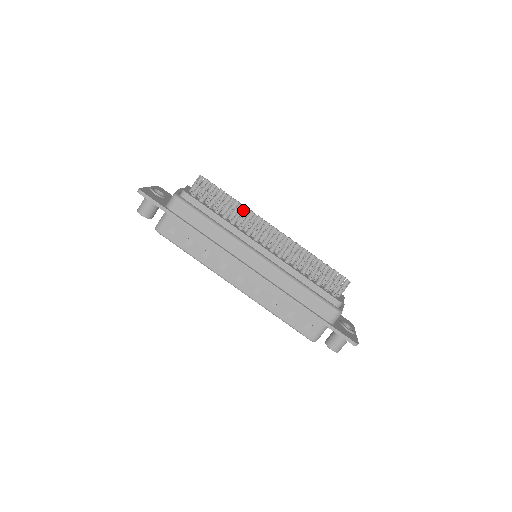
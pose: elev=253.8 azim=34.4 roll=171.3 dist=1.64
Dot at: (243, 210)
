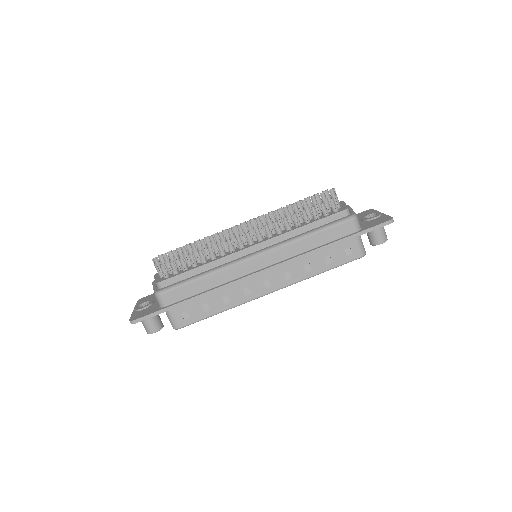
Dot at: (208, 241)
